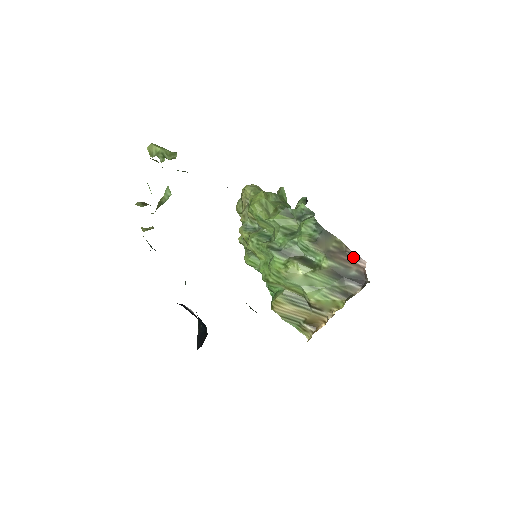
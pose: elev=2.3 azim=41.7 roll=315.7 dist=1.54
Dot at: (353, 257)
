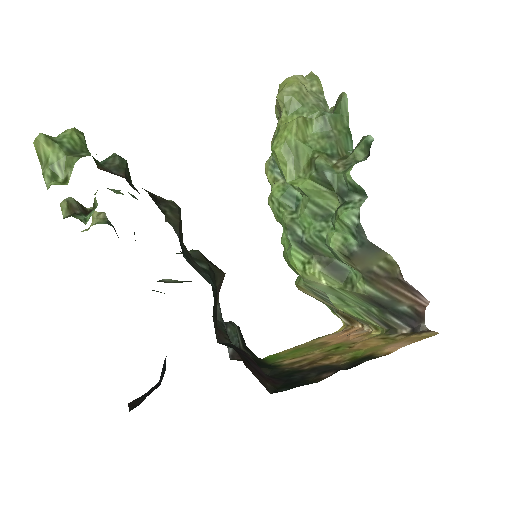
Dot at: (409, 289)
